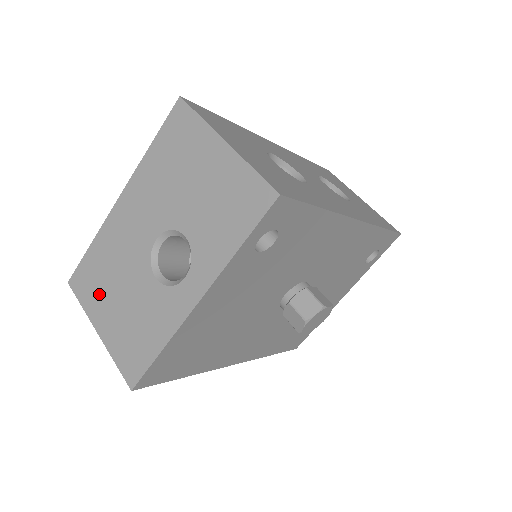
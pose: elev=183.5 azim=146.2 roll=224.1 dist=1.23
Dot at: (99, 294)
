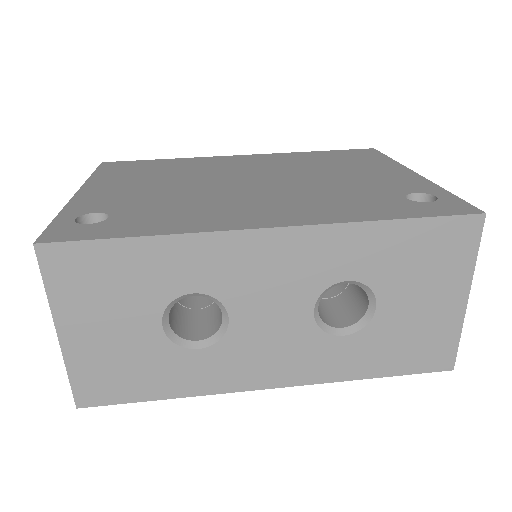
Dot at: occluded
